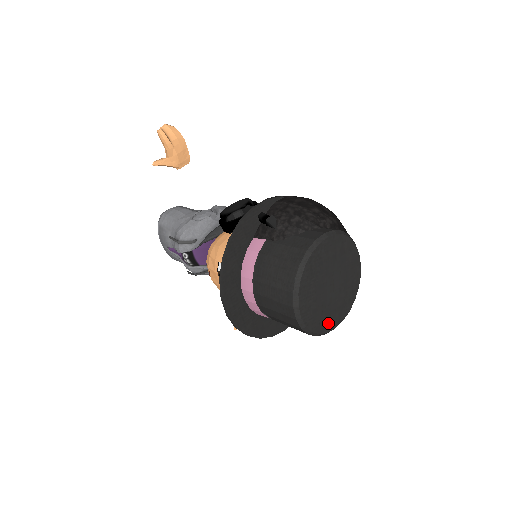
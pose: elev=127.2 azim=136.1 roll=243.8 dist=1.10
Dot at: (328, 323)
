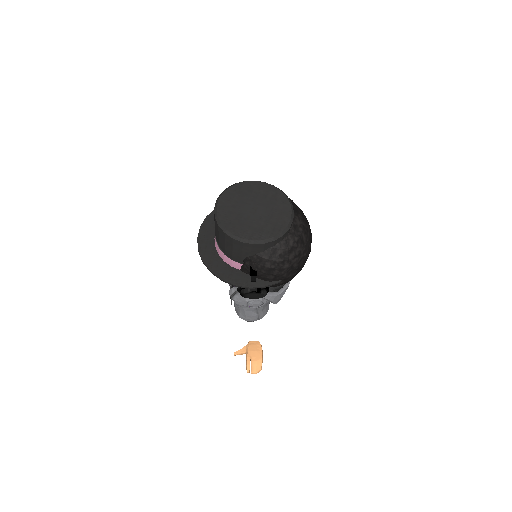
Dot at: (238, 230)
